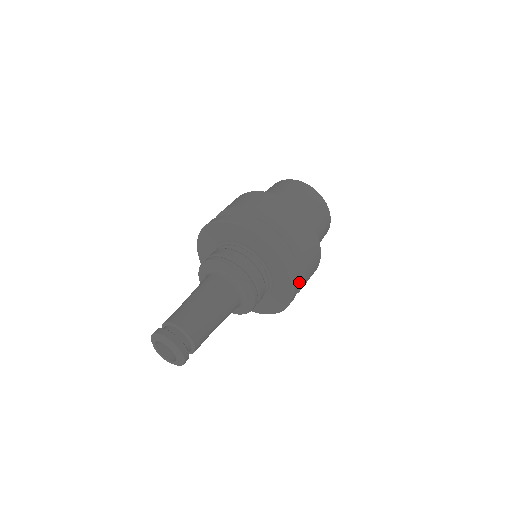
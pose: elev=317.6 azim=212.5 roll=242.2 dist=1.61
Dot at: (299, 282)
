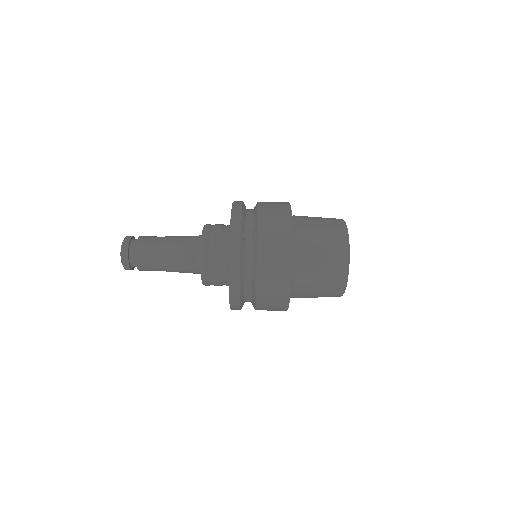
Dot at: occluded
